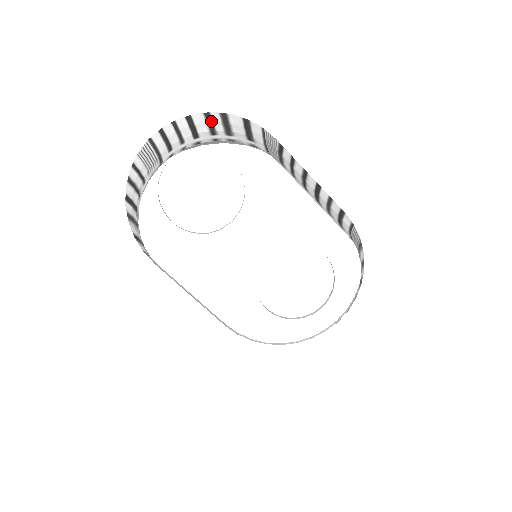
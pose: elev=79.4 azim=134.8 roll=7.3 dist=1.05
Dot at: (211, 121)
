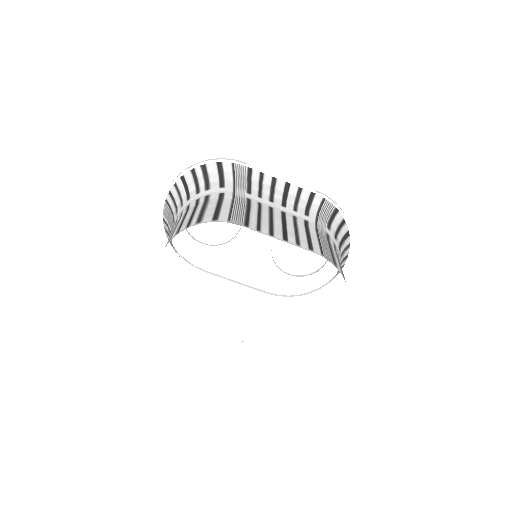
Dot at: (196, 177)
